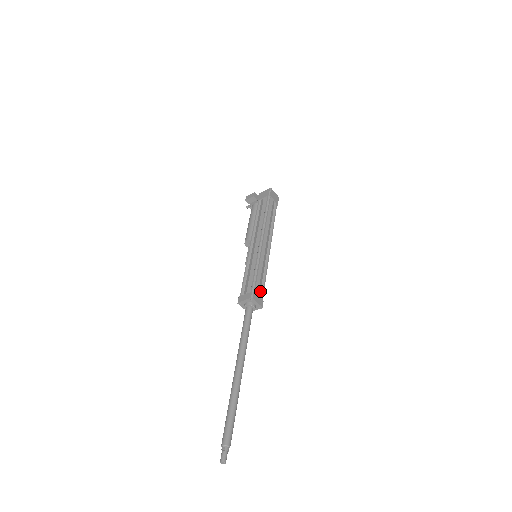
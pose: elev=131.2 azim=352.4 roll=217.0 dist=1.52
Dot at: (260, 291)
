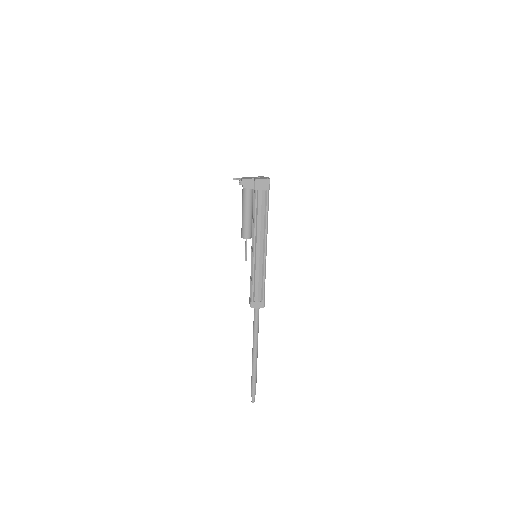
Dot at: occluded
